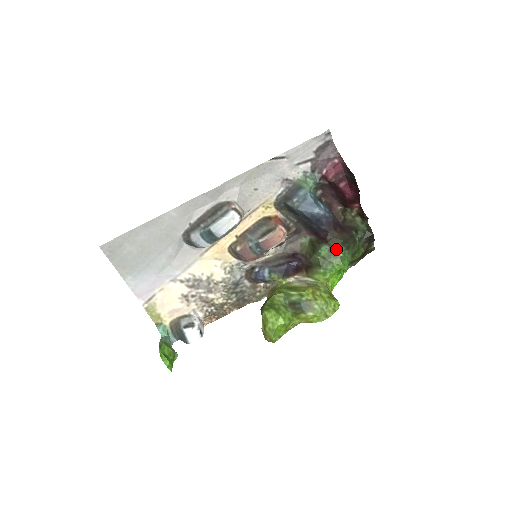
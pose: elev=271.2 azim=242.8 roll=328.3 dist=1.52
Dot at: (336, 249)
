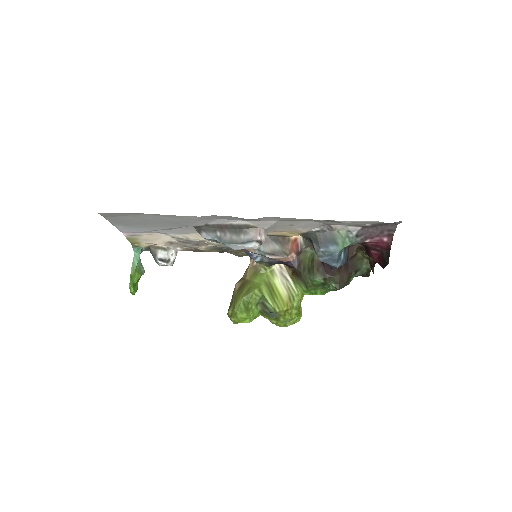
Dot at: (328, 285)
